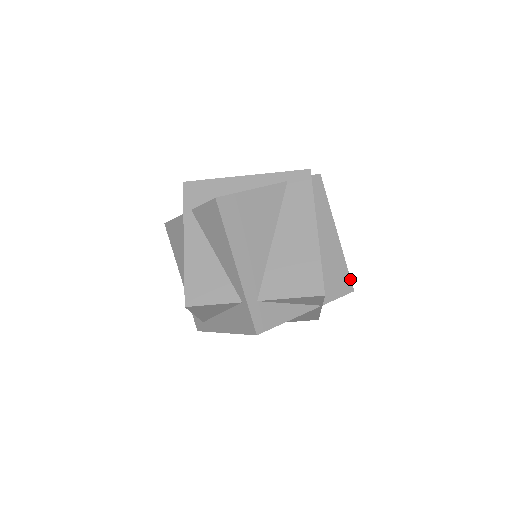
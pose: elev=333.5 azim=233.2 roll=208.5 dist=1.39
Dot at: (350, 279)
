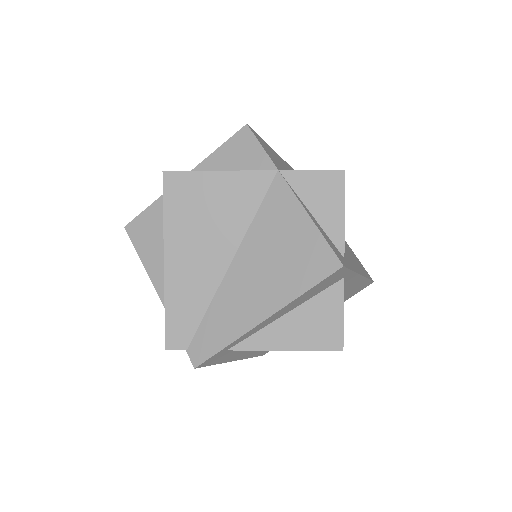
Dot at: occluded
